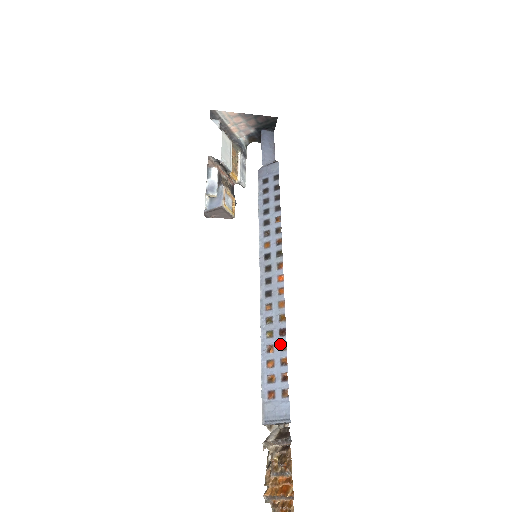
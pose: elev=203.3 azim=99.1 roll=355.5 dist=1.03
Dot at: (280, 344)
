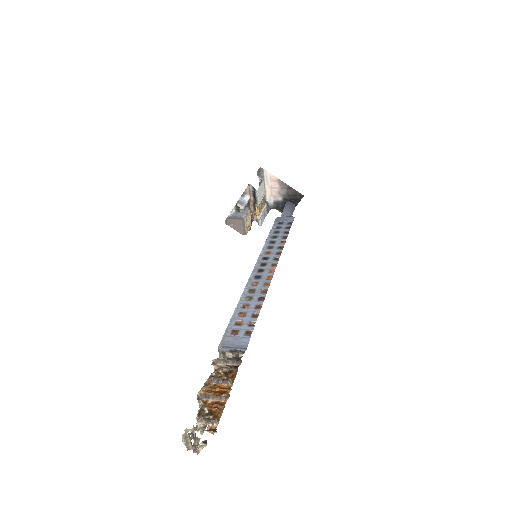
Dot at: (256, 305)
